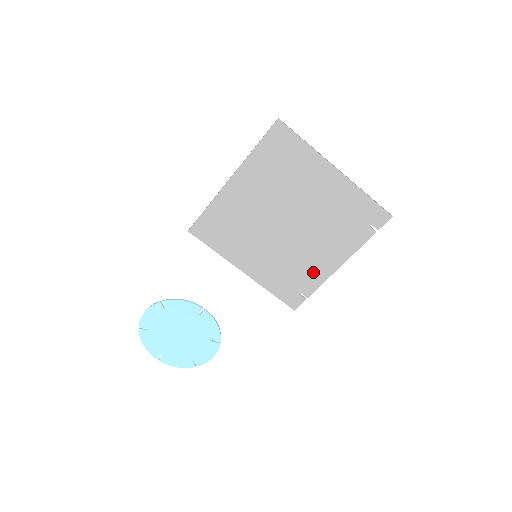
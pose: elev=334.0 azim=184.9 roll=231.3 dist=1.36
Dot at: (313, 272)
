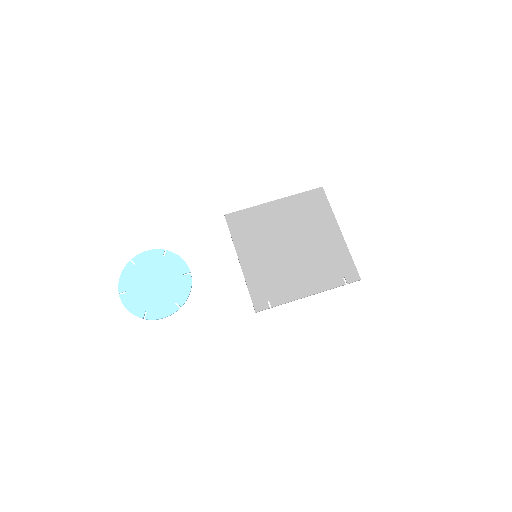
Dot at: (287, 289)
